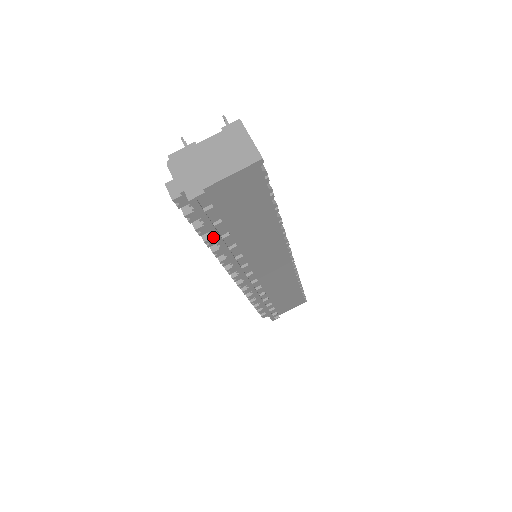
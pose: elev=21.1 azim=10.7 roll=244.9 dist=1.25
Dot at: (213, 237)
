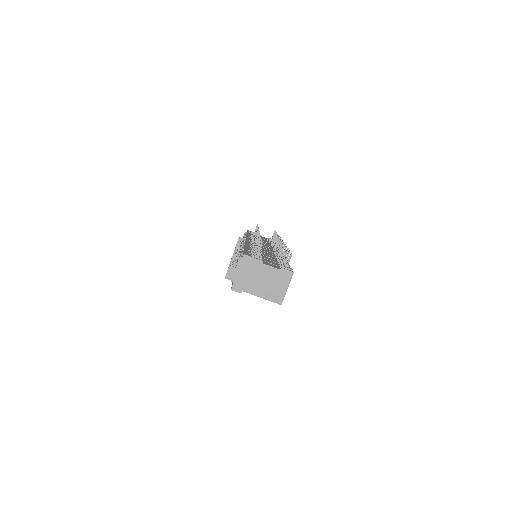
Dot at: occluded
